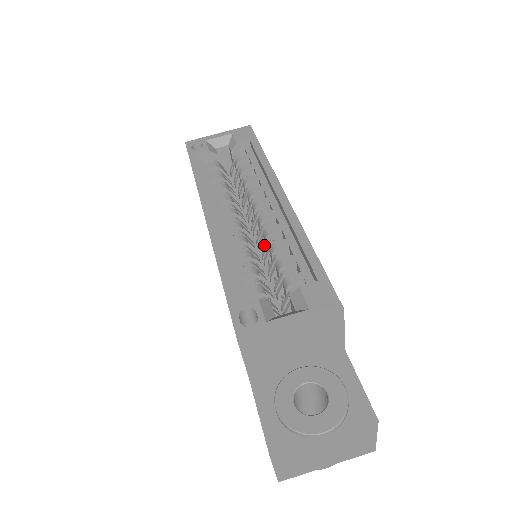
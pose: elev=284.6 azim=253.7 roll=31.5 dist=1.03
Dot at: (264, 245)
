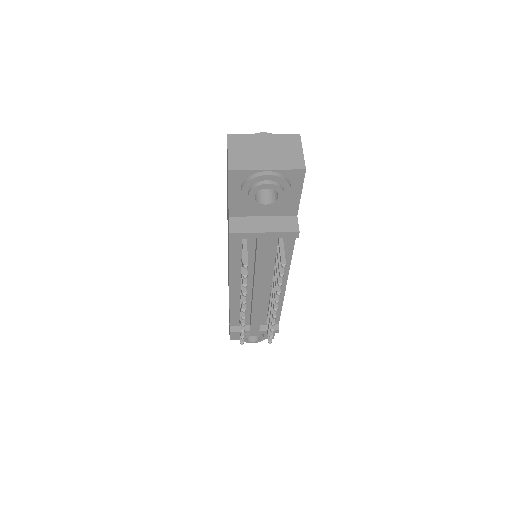
Dot at: occluded
